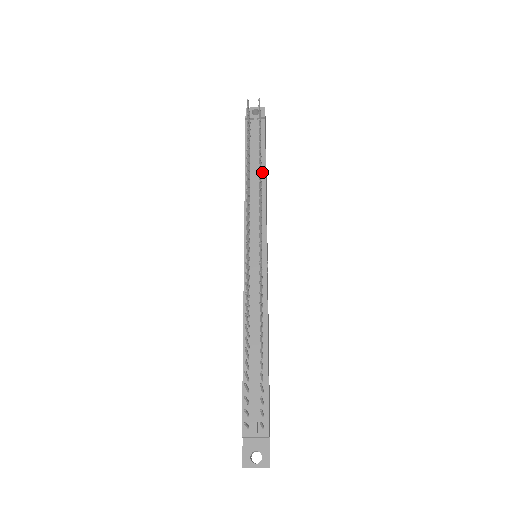
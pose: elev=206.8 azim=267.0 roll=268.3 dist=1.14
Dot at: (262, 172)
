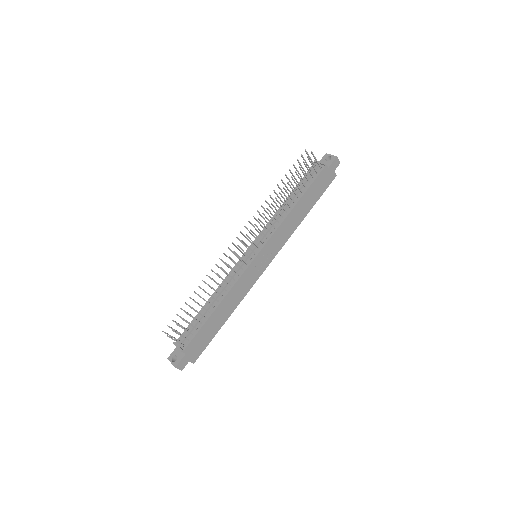
Dot at: (294, 203)
